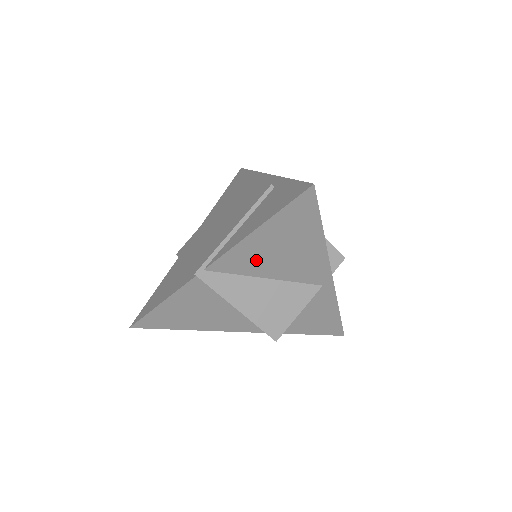
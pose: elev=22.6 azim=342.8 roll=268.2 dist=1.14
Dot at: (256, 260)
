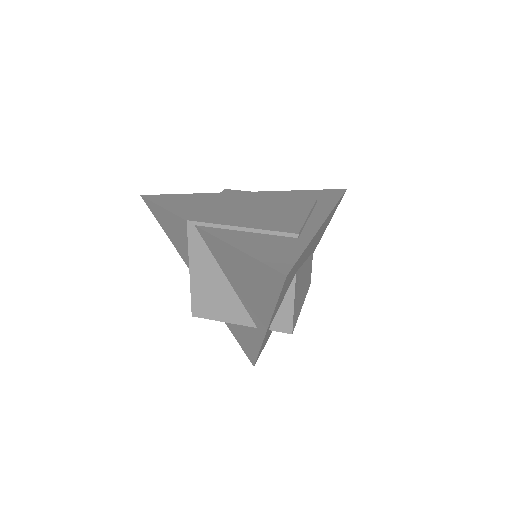
Dot at: (227, 262)
